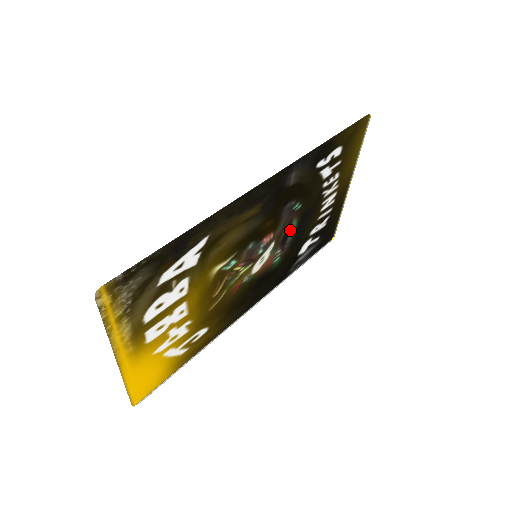
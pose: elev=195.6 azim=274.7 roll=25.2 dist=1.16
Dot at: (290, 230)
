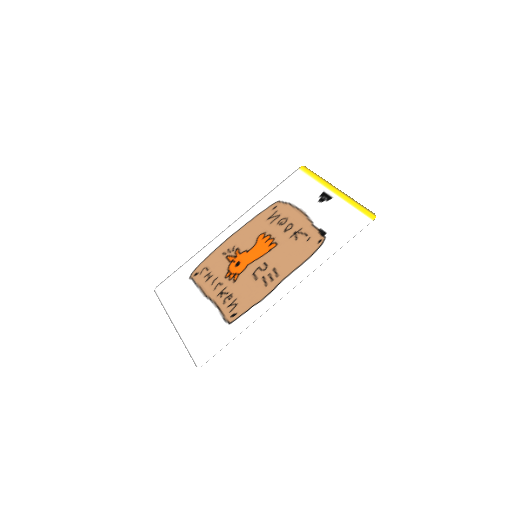
Dot at: (282, 232)
